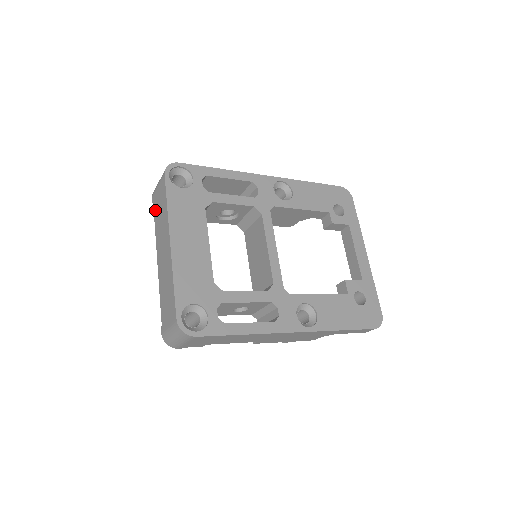
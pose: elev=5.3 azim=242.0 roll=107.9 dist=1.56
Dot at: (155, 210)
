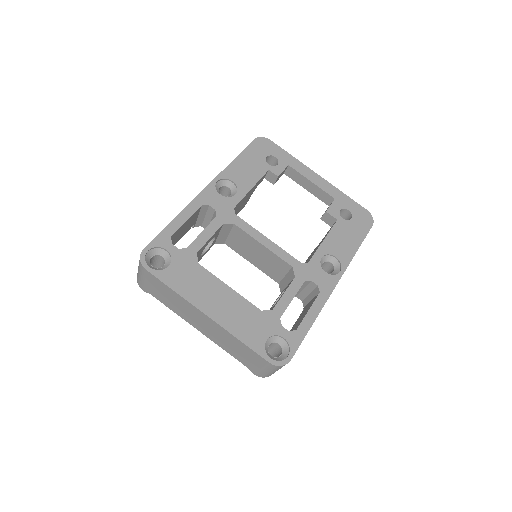
Dot at: (158, 298)
